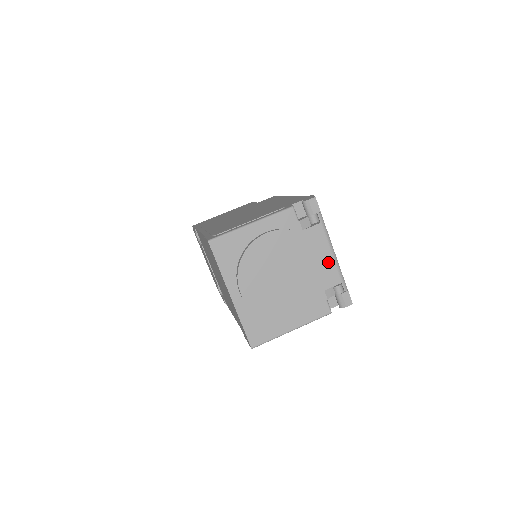
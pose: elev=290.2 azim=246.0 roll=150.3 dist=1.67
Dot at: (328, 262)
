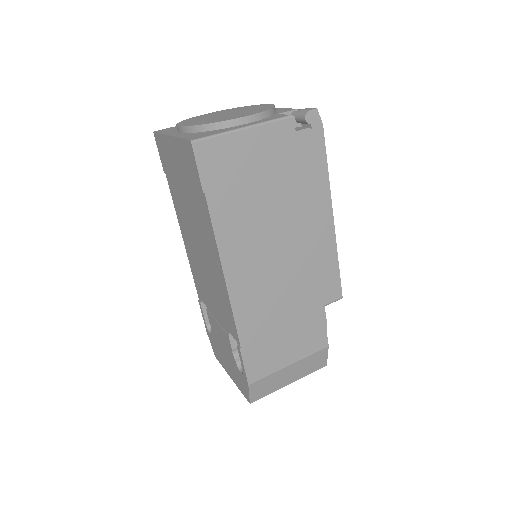
Dot at: (277, 110)
